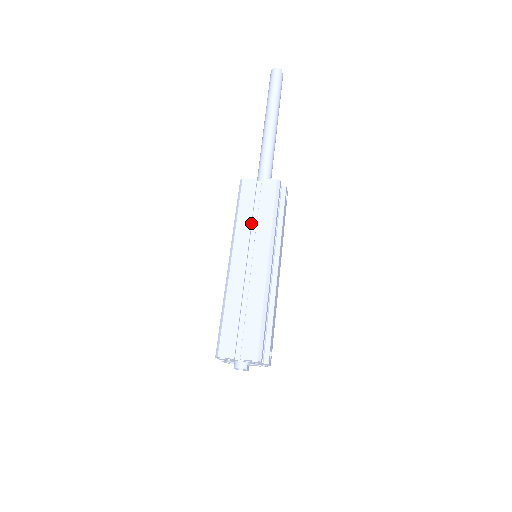
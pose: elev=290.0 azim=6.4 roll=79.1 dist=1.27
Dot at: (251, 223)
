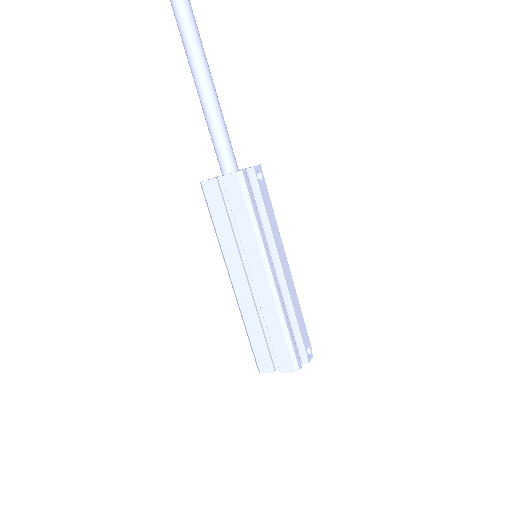
Dot at: (233, 235)
